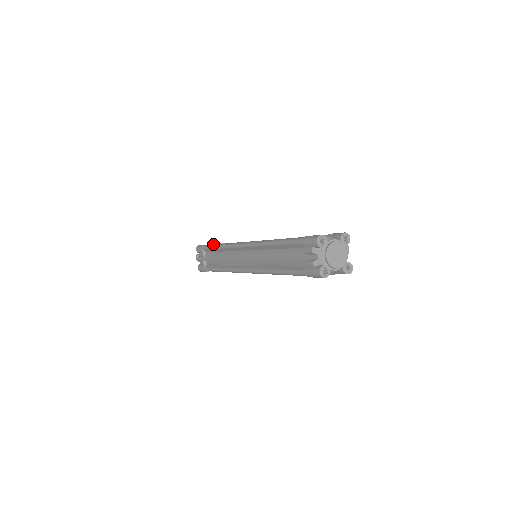
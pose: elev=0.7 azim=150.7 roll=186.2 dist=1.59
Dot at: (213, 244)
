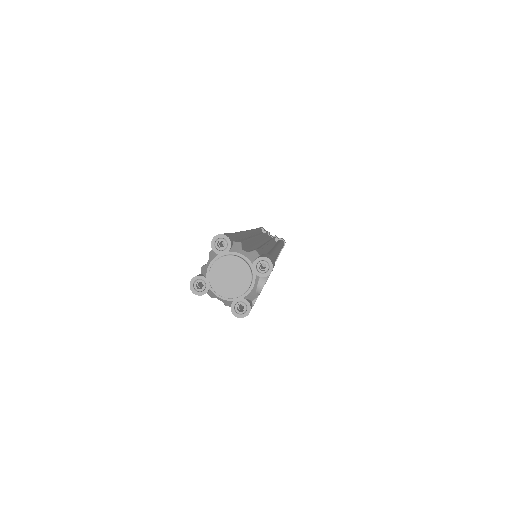
Dot at: (275, 235)
